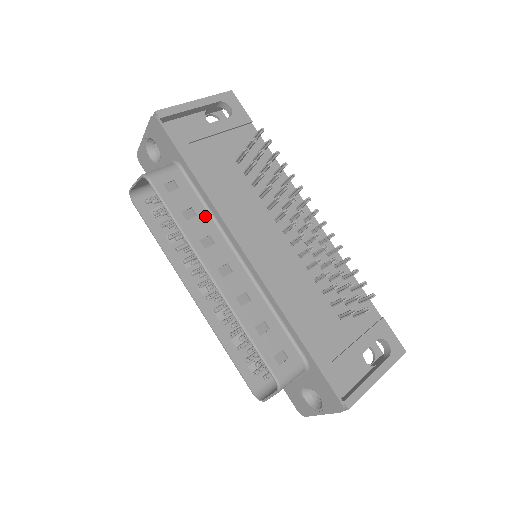
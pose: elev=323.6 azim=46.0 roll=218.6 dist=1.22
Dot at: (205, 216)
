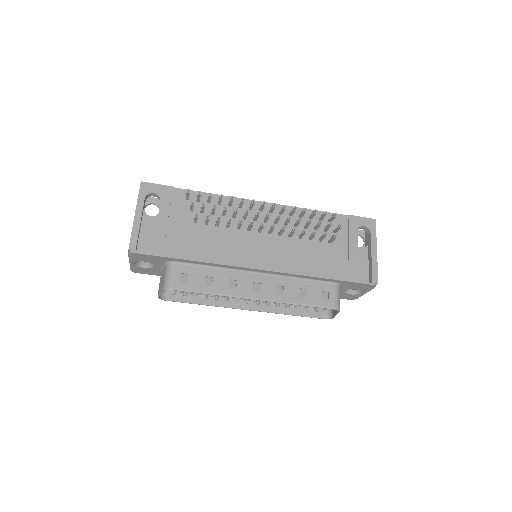
Dot at: (216, 272)
